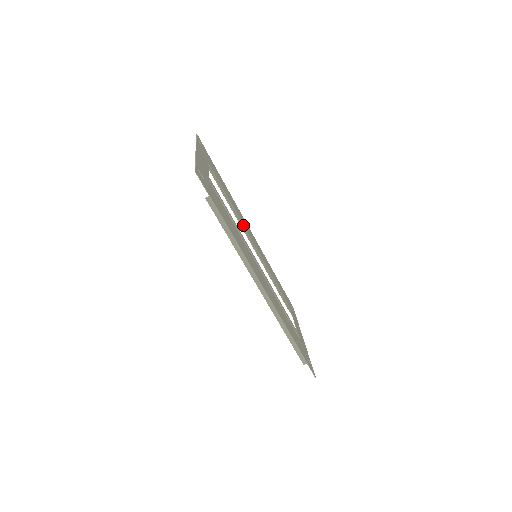
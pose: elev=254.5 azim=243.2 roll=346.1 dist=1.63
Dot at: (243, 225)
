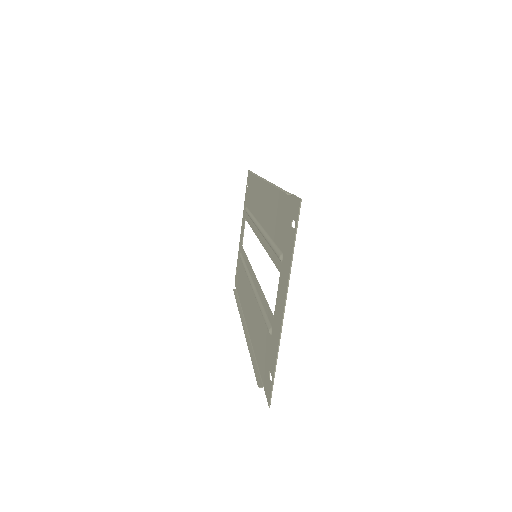
Dot at: (265, 228)
